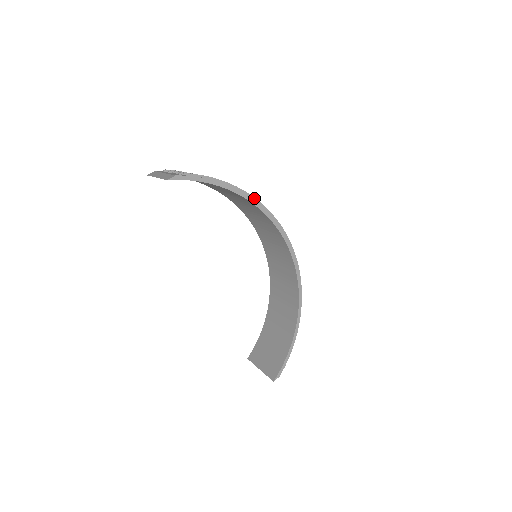
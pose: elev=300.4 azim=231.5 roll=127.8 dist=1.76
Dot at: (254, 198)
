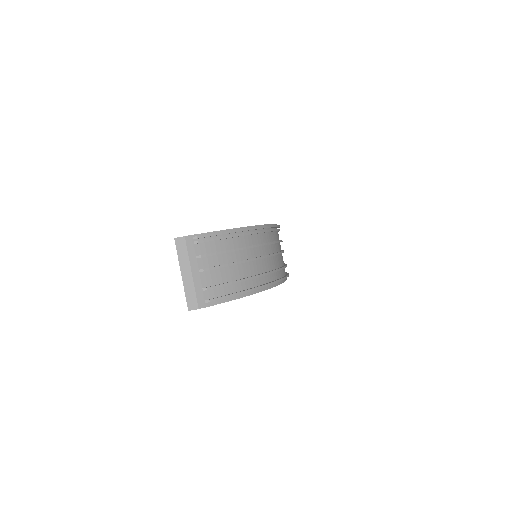
Dot at: (272, 284)
